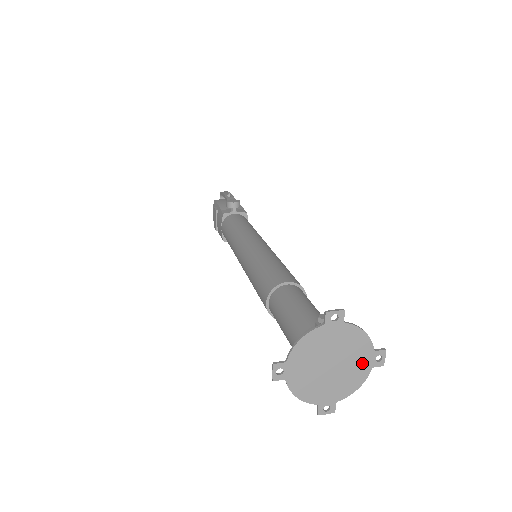
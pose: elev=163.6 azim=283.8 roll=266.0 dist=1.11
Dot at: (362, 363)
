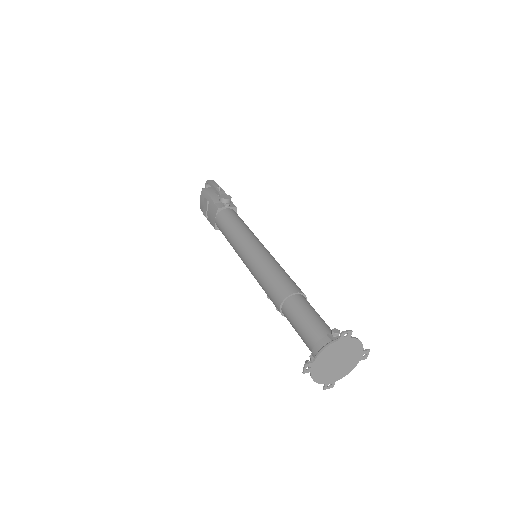
Dot at: (355, 359)
